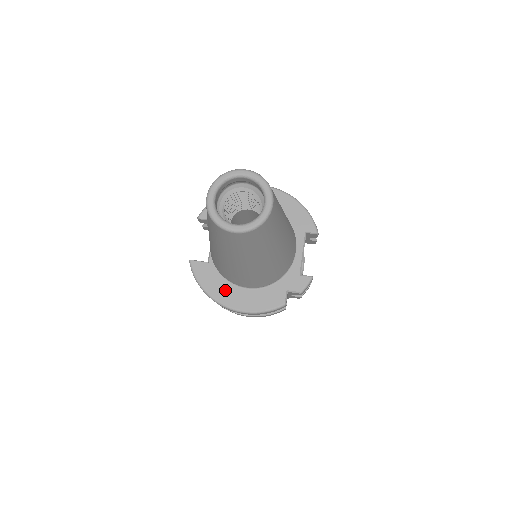
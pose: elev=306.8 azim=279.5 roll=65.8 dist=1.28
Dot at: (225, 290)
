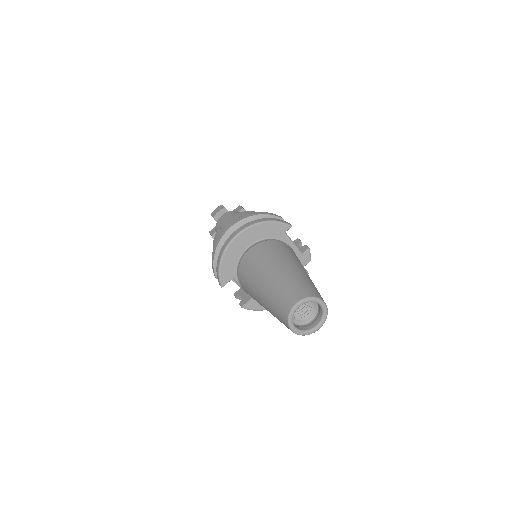
Dot at: occluded
